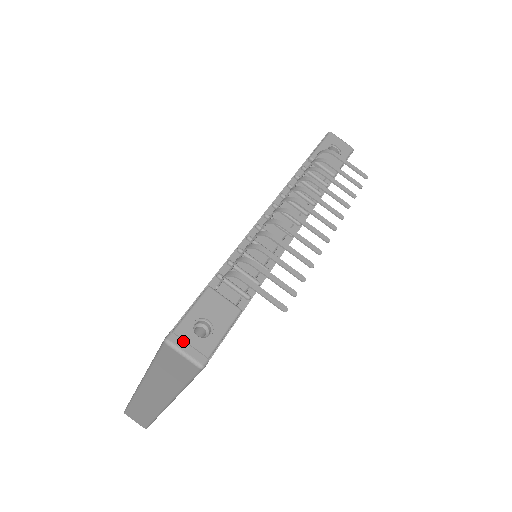
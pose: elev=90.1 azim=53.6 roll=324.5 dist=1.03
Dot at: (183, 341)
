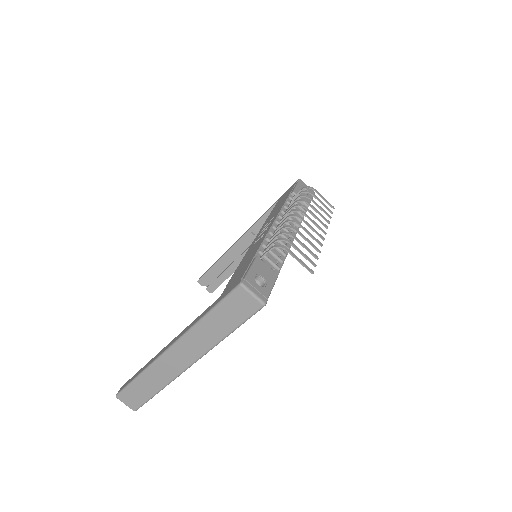
Dot at: (251, 286)
